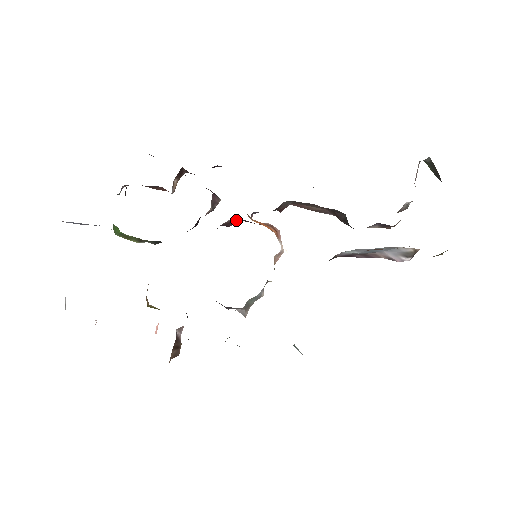
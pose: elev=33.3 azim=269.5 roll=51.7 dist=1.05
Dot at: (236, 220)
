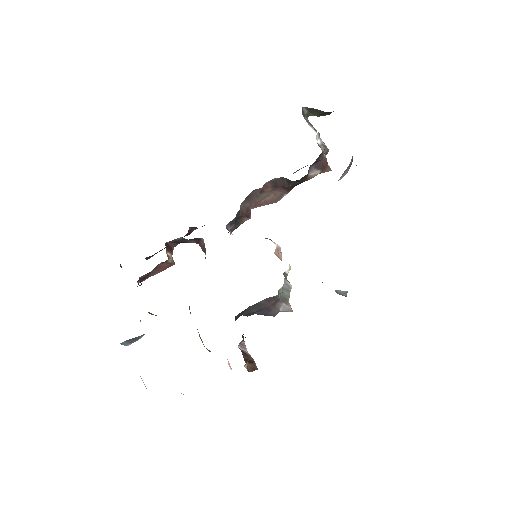
Dot at: occluded
